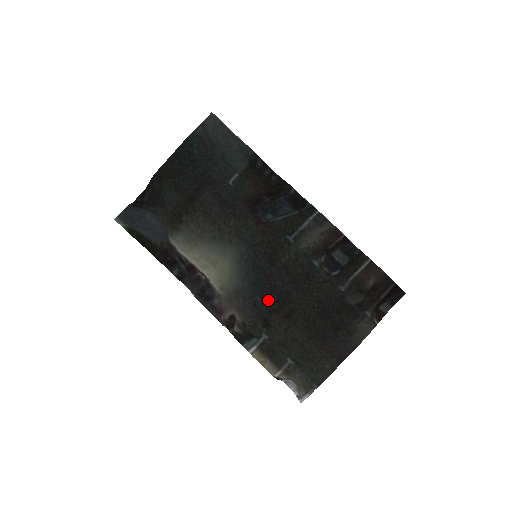
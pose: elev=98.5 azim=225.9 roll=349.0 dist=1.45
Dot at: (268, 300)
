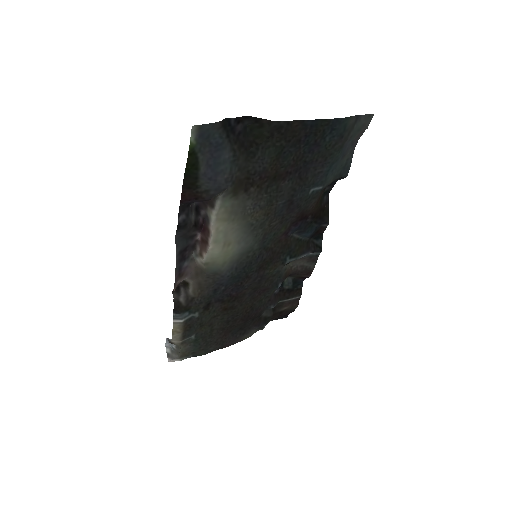
Dot at: (227, 292)
